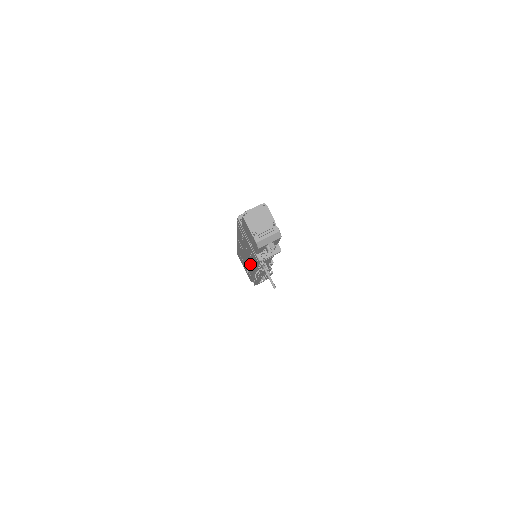
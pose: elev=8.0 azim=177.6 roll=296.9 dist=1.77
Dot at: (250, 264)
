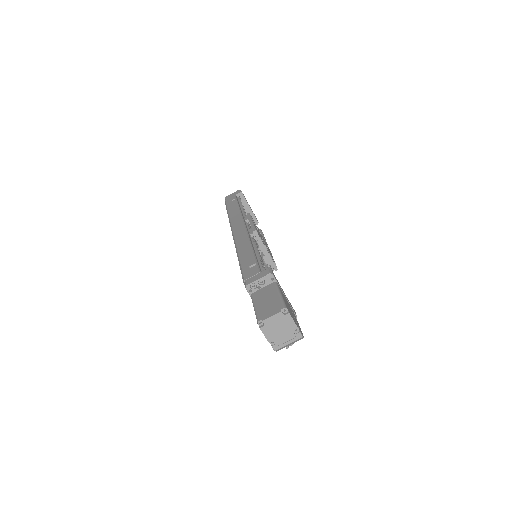
Dot at: occluded
